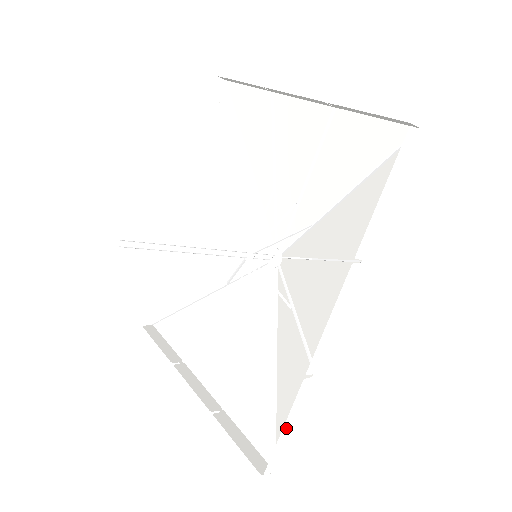
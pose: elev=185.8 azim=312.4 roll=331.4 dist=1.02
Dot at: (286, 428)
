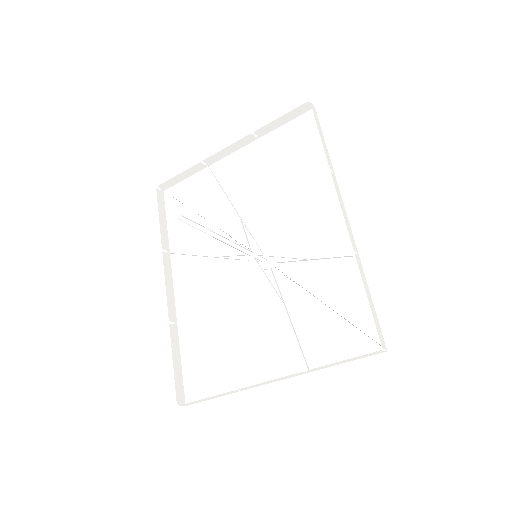
Dot at: (369, 299)
